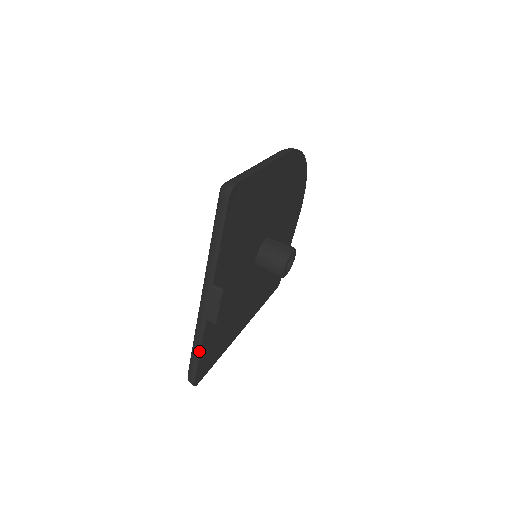
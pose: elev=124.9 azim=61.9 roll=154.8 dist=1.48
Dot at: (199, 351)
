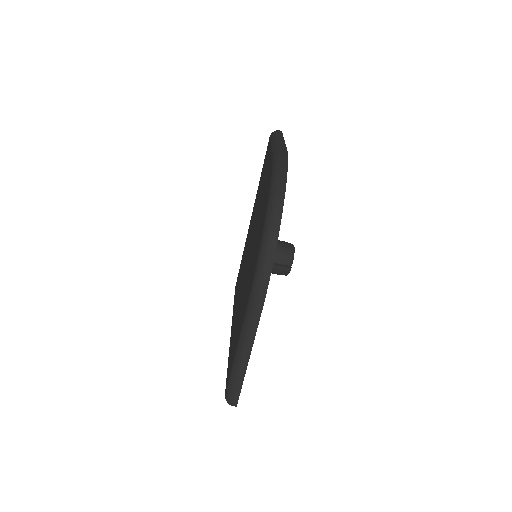
Dot at: occluded
